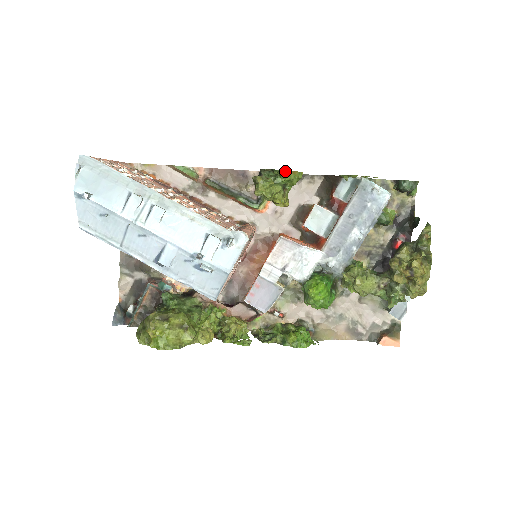
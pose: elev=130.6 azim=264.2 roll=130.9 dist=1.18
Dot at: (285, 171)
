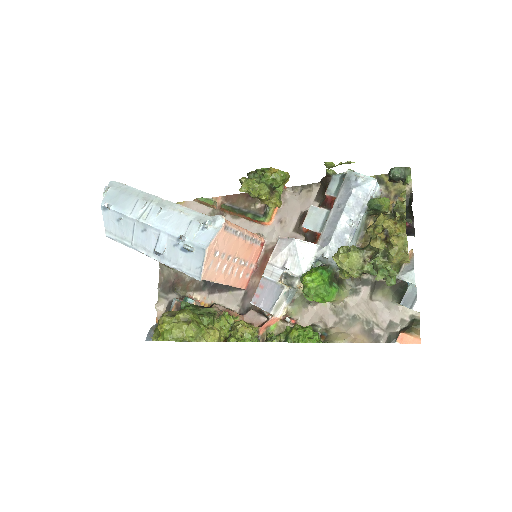
Dot at: (265, 169)
